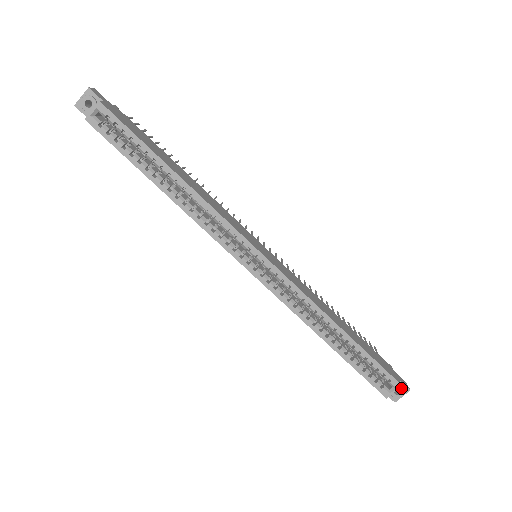
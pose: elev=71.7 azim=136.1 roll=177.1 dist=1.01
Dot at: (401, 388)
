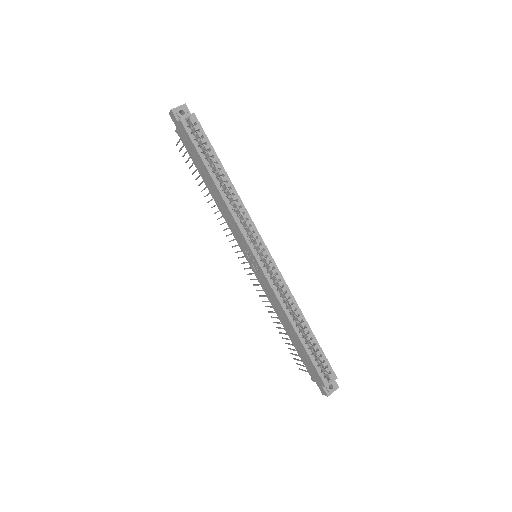
Dot at: (334, 384)
